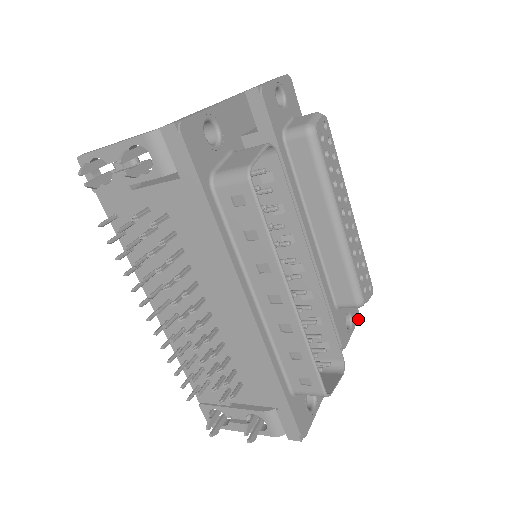
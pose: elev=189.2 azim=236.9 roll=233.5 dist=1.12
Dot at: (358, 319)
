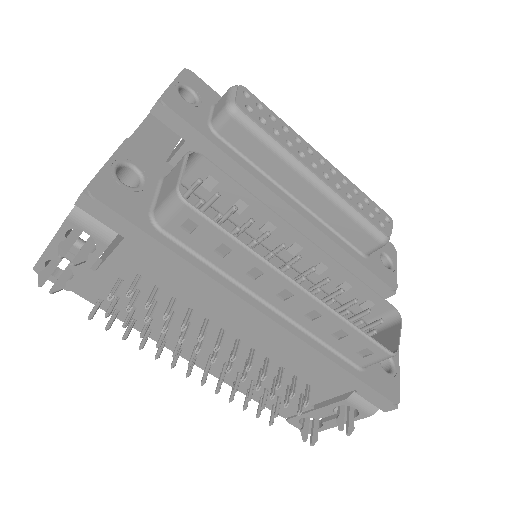
Dot at: (396, 252)
